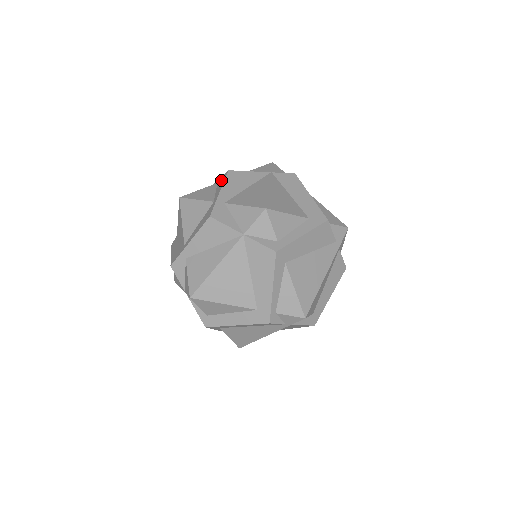
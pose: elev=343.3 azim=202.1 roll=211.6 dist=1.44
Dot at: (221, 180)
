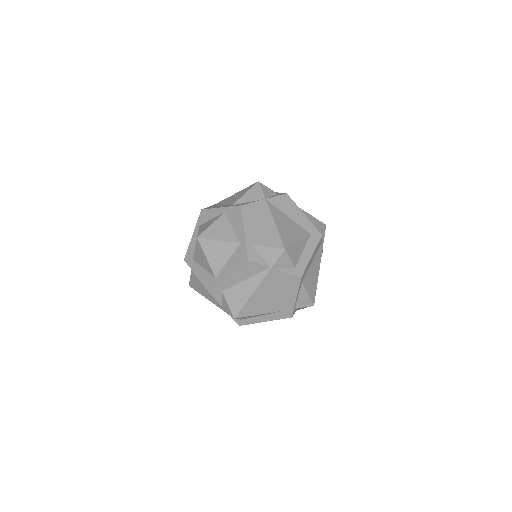
Dot at: (204, 217)
